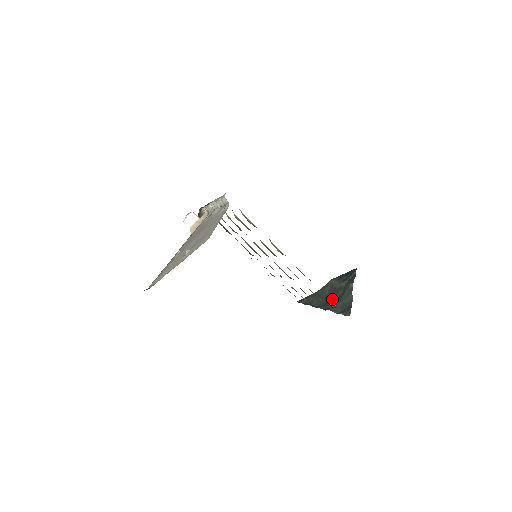
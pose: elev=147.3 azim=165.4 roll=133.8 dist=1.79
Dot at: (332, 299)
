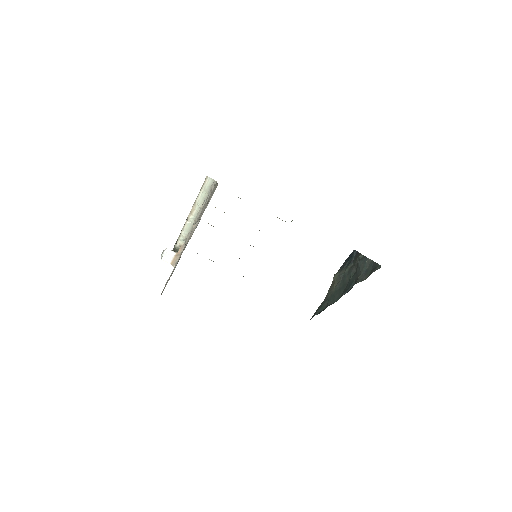
Dot at: (349, 282)
